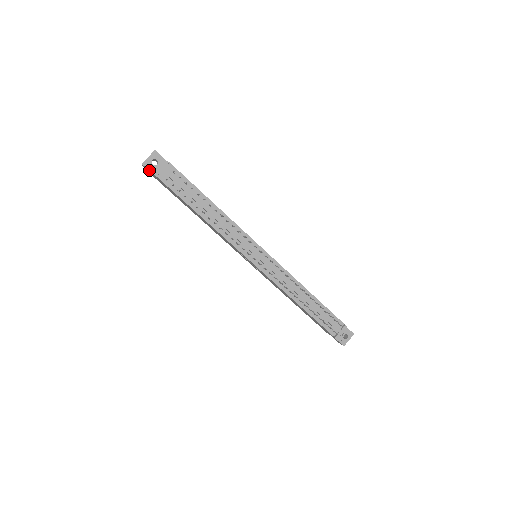
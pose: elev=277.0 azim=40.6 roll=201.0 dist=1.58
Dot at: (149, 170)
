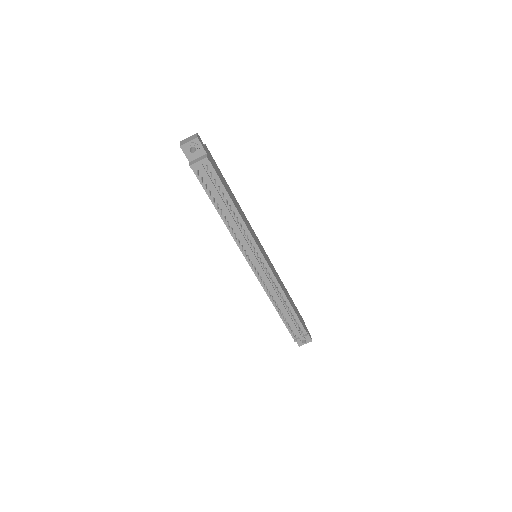
Dot at: (185, 154)
